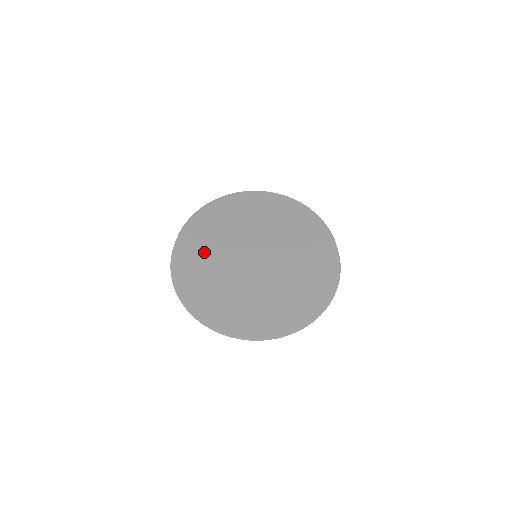
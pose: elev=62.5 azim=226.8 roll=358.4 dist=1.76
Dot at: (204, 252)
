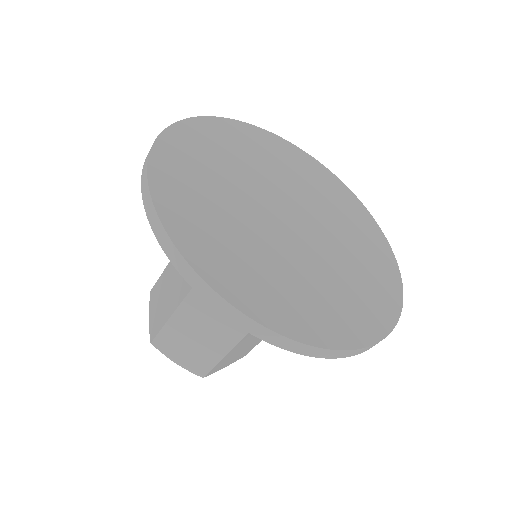
Dot at: (220, 152)
